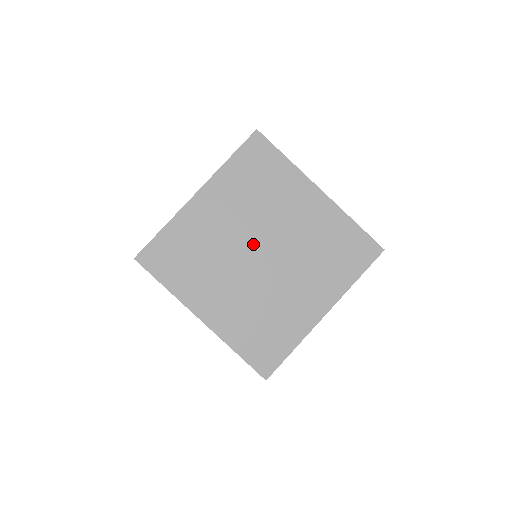
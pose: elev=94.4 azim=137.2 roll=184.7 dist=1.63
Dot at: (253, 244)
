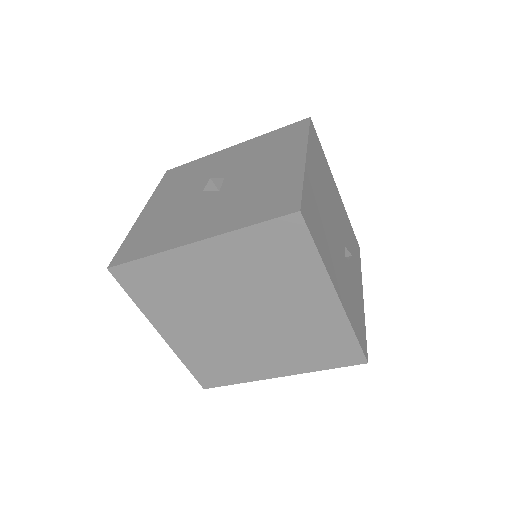
Dot at: (238, 307)
